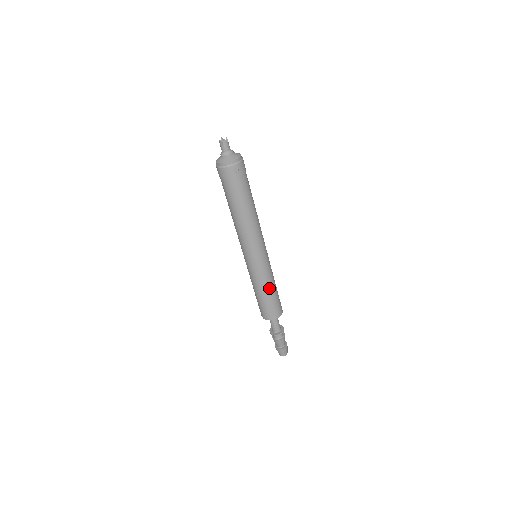
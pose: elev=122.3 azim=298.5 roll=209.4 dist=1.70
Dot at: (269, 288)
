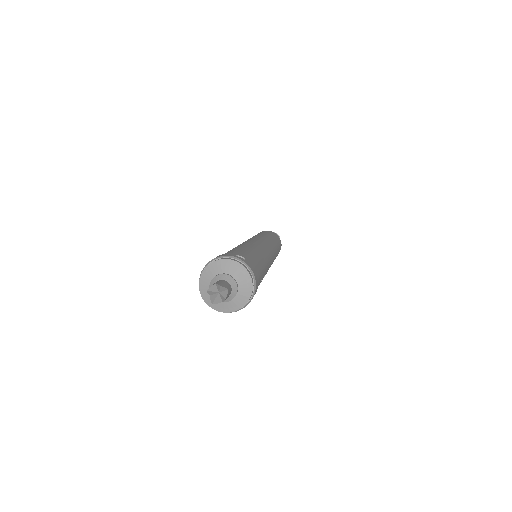
Dot at: occluded
